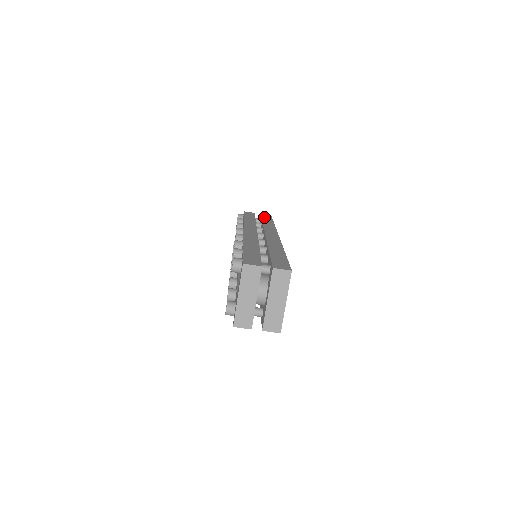
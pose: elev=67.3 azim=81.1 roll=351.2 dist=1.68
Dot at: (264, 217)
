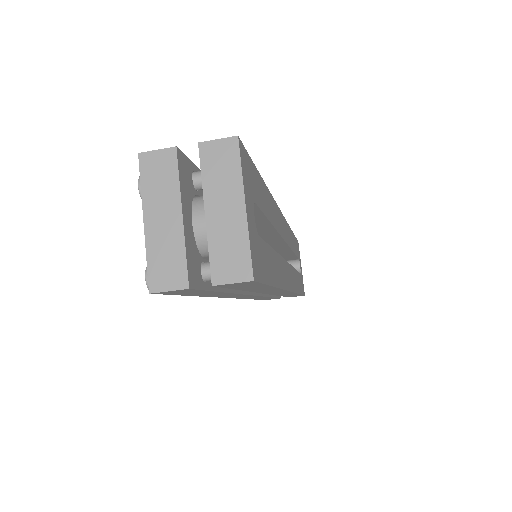
Dot at: occluded
